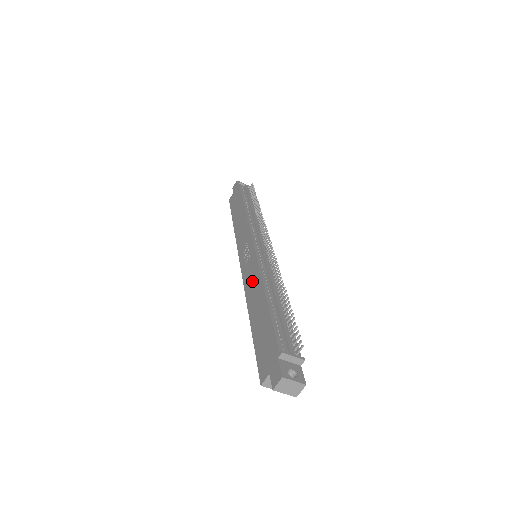
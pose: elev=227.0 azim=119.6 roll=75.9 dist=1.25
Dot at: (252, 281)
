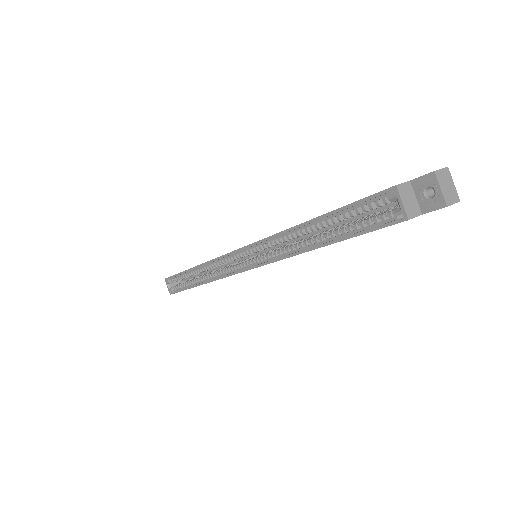
Dot at: occluded
